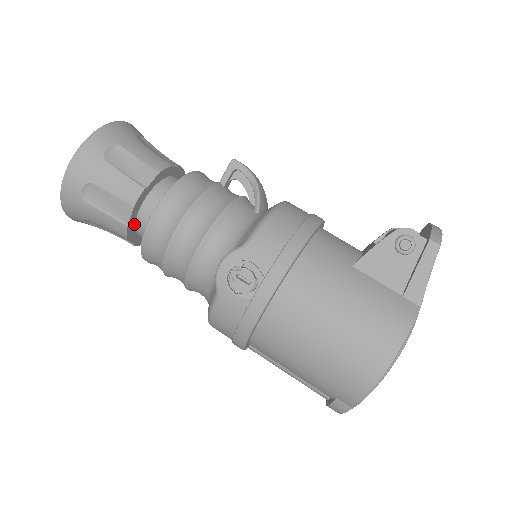
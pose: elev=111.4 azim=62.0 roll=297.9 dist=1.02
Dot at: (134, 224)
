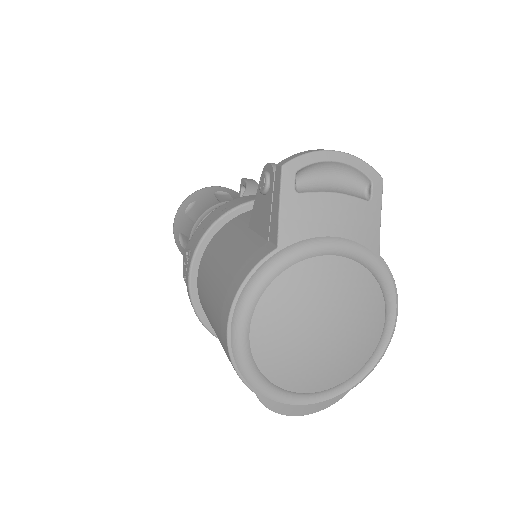
Dot at: occluded
